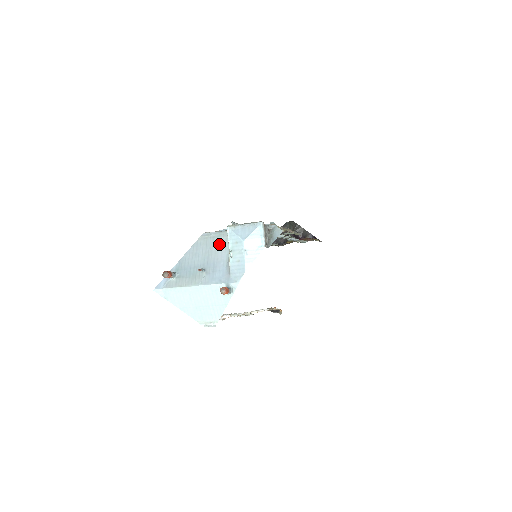
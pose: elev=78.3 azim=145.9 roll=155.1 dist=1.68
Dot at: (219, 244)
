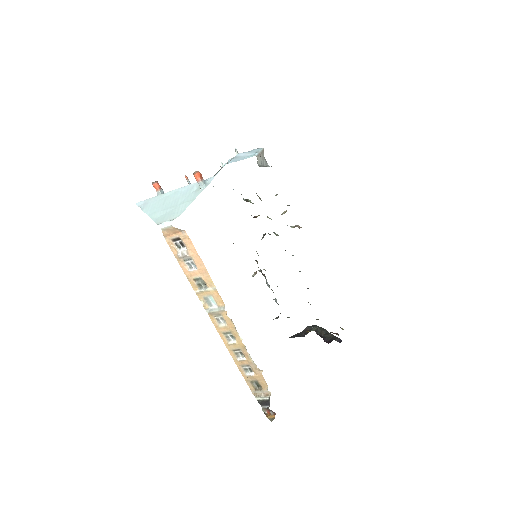
Dot at: occluded
